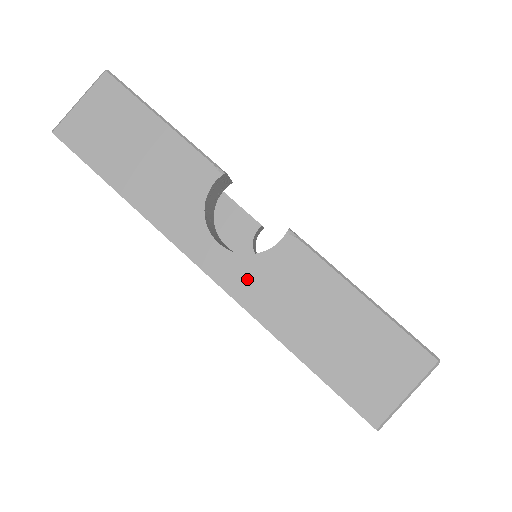
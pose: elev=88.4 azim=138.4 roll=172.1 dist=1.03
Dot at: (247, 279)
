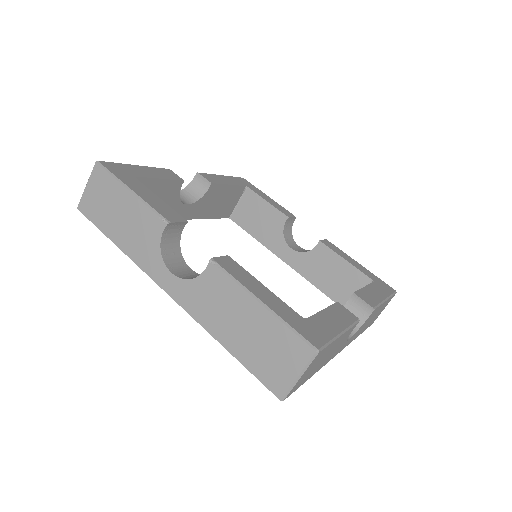
Dot at: (191, 296)
